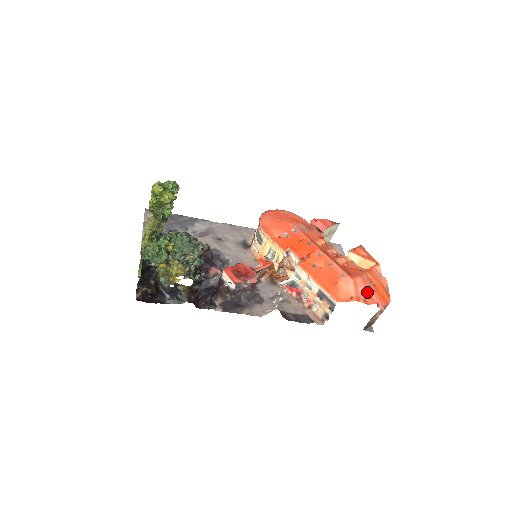
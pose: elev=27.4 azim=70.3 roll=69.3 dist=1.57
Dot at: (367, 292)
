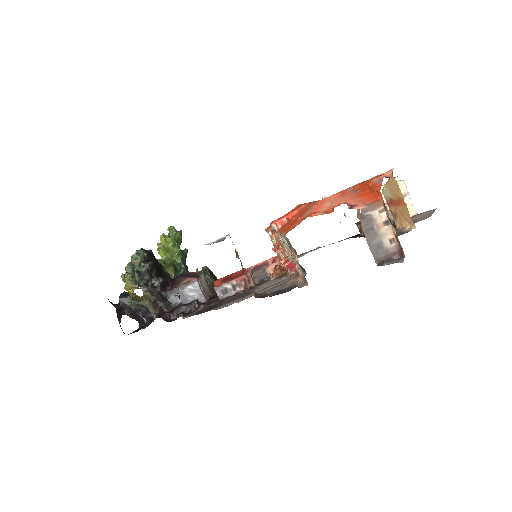
Dot at: (340, 202)
